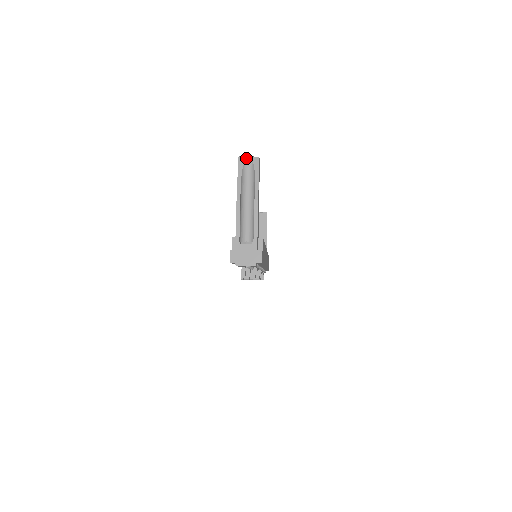
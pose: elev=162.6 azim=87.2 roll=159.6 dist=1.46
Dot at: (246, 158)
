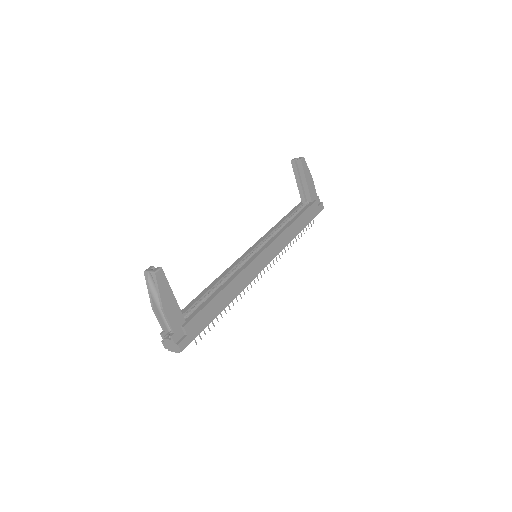
Dot at: (148, 273)
